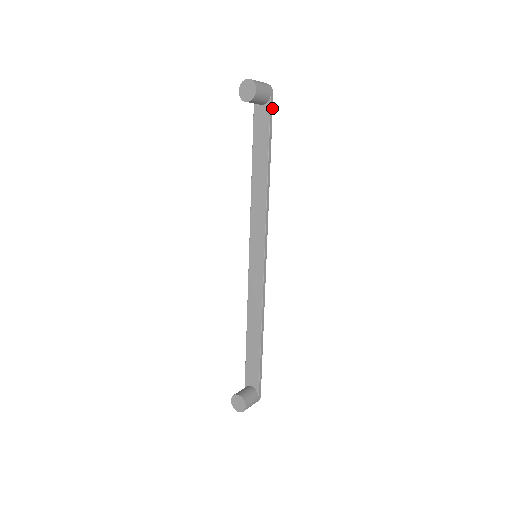
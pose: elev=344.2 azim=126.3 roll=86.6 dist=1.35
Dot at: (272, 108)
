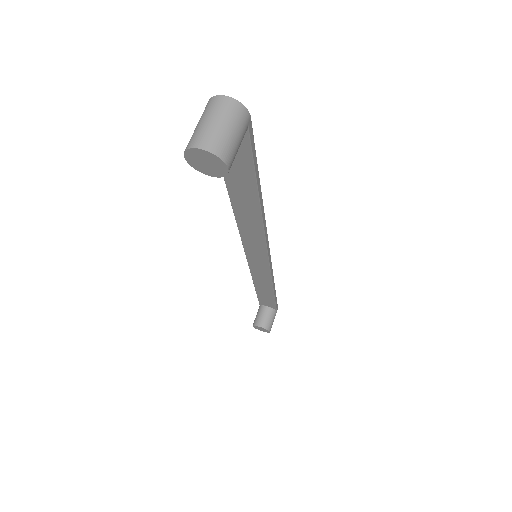
Dot at: (252, 136)
